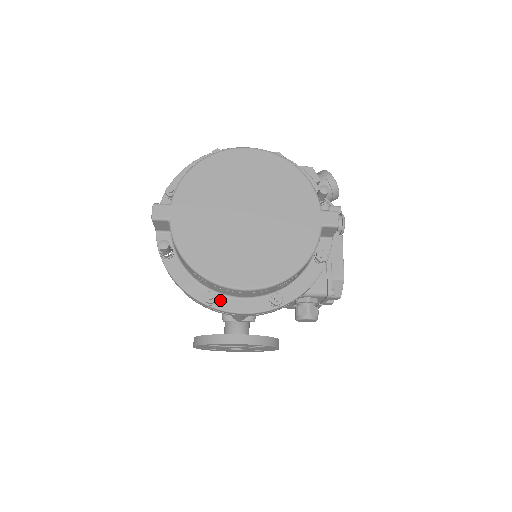
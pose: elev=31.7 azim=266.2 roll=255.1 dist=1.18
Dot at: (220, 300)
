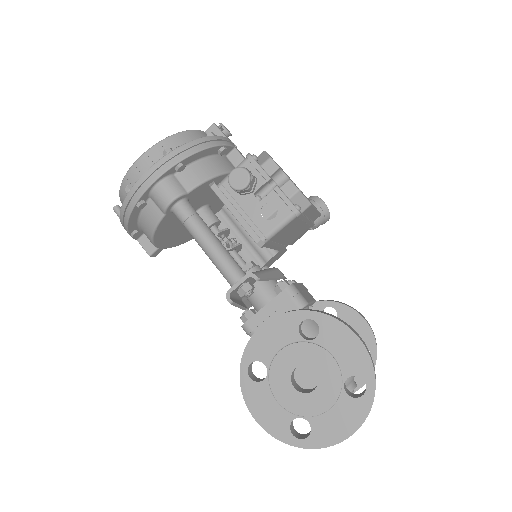
Dot at: occluded
